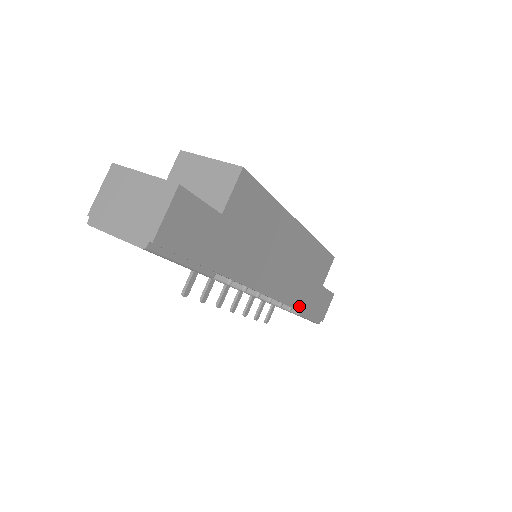
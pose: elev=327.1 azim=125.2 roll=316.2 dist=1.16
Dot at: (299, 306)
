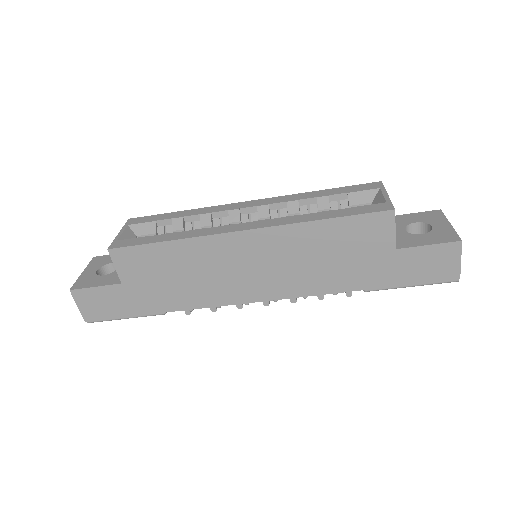
Dot at: (347, 287)
